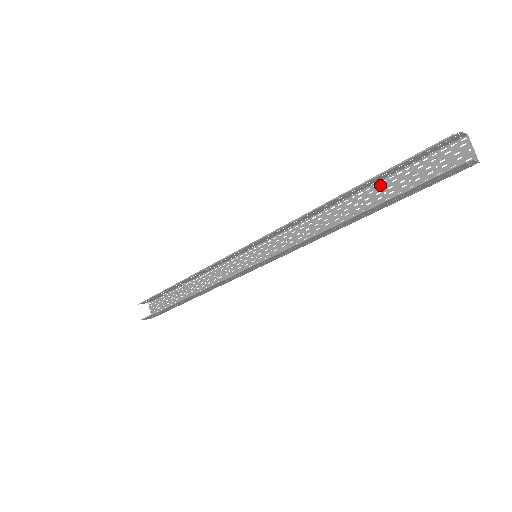
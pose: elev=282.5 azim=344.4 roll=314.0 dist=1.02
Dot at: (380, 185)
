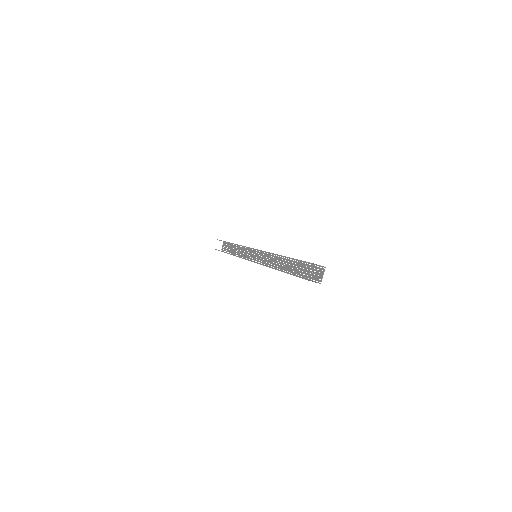
Dot at: (299, 263)
